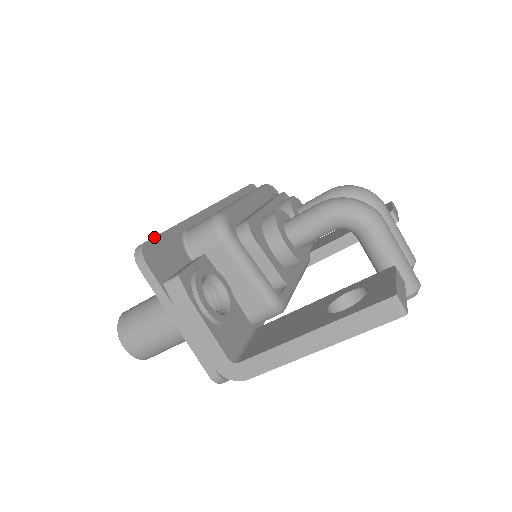
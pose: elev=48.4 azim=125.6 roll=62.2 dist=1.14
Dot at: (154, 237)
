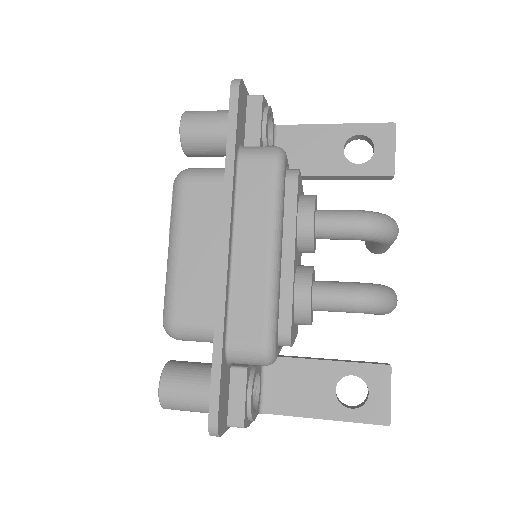
Dot at: (219, 405)
